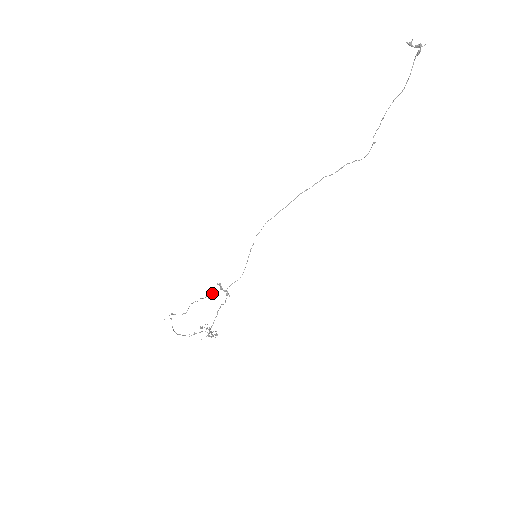
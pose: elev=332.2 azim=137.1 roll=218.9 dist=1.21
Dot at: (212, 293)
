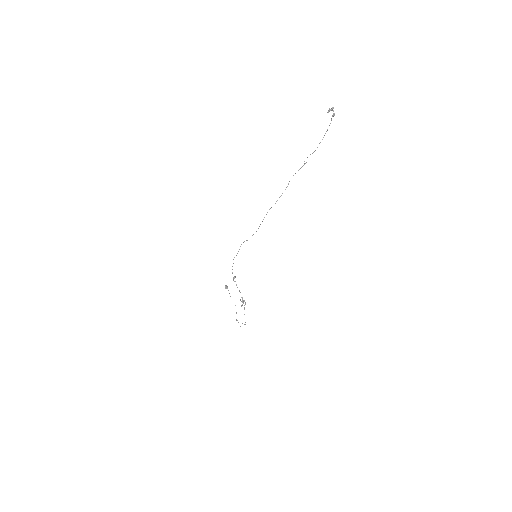
Dot at: occluded
